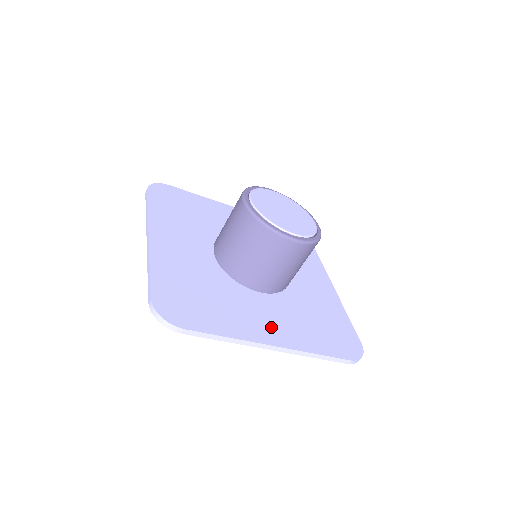
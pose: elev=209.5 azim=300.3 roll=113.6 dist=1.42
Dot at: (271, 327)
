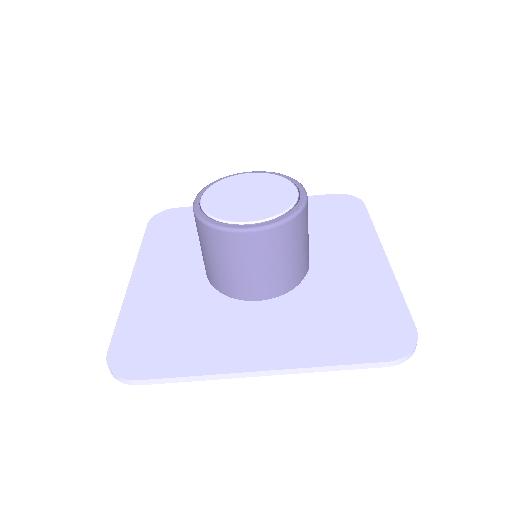
Dot at: (262, 345)
